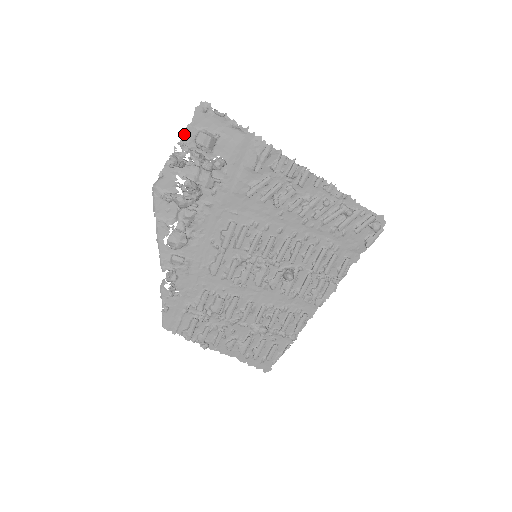
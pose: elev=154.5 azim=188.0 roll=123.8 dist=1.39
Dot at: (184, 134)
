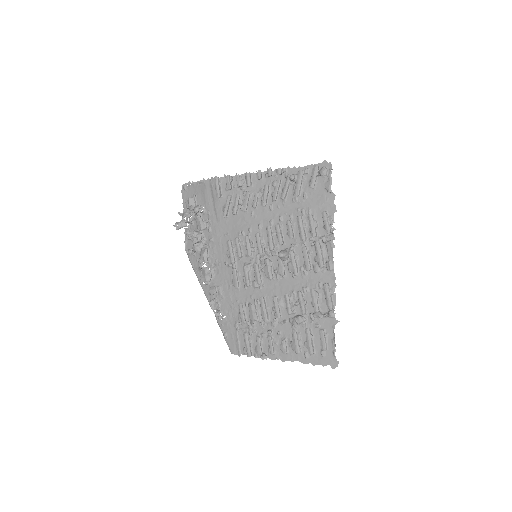
Dot at: (183, 209)
